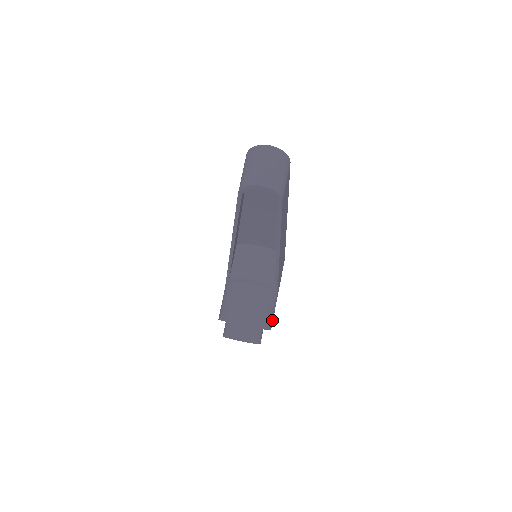
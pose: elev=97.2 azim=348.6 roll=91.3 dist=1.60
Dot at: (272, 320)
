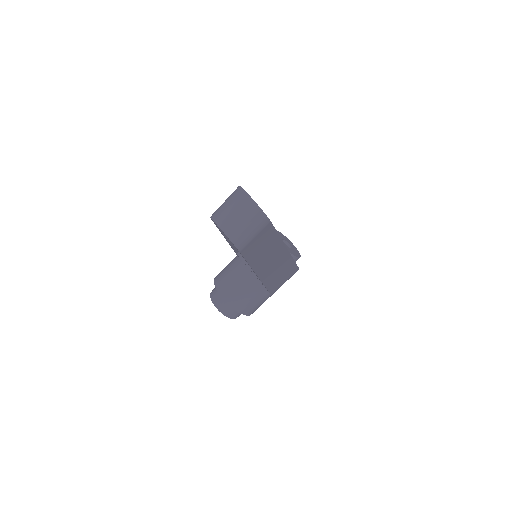
Dot at: (254, 309)
